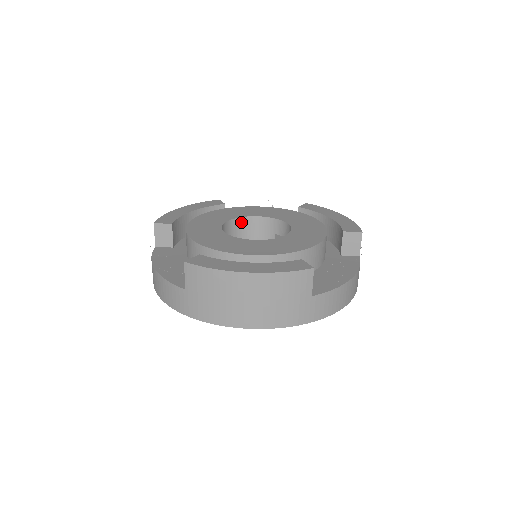
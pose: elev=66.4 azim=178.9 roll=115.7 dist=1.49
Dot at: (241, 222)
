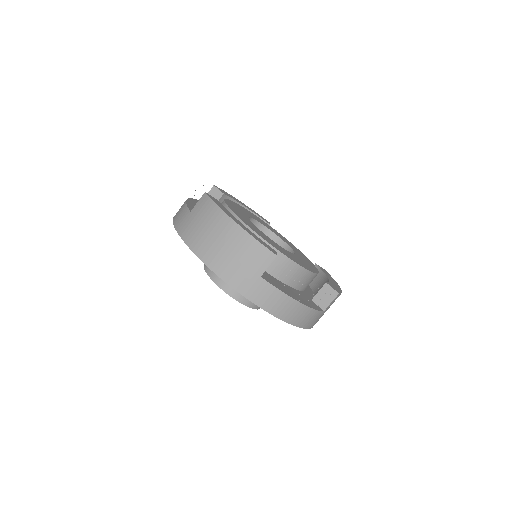
Dot at: (267, 233)
